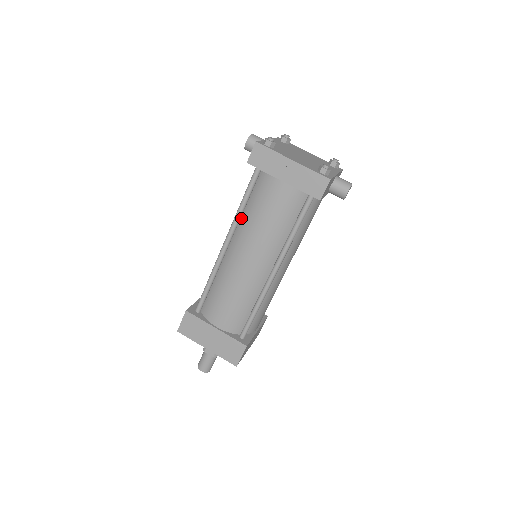
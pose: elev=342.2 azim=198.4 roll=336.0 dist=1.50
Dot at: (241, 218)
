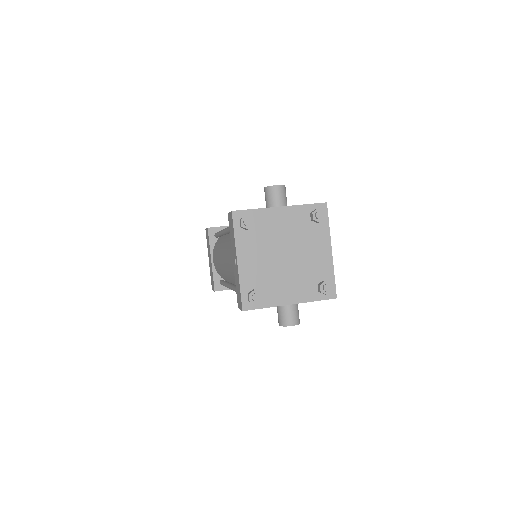
Dot at: occluded
